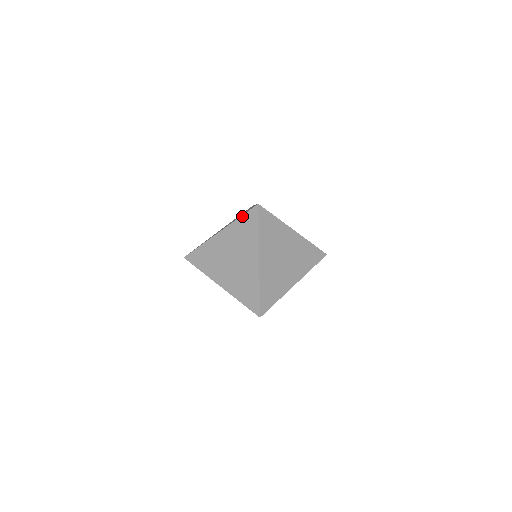
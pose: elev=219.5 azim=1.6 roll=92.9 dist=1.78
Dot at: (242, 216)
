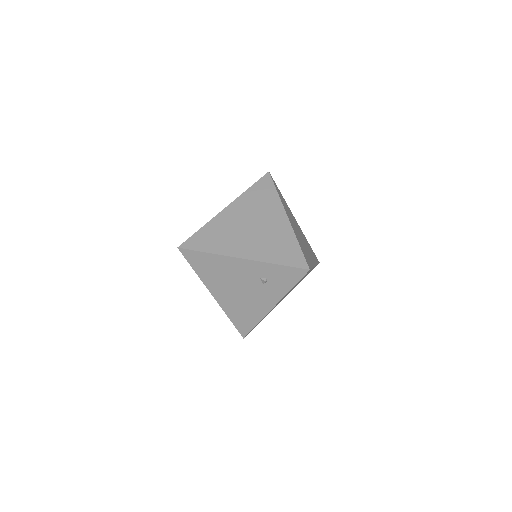
Dot at: (252, 185)
